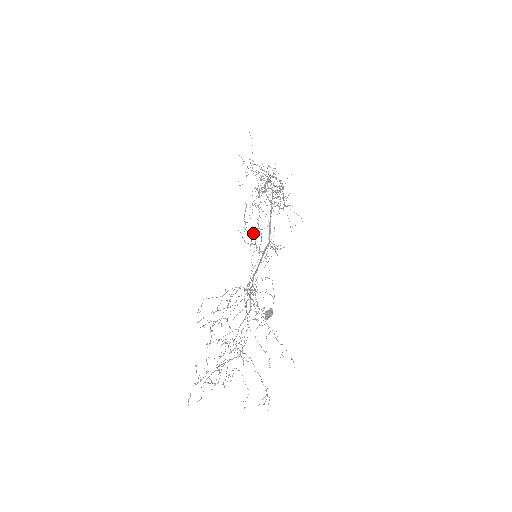
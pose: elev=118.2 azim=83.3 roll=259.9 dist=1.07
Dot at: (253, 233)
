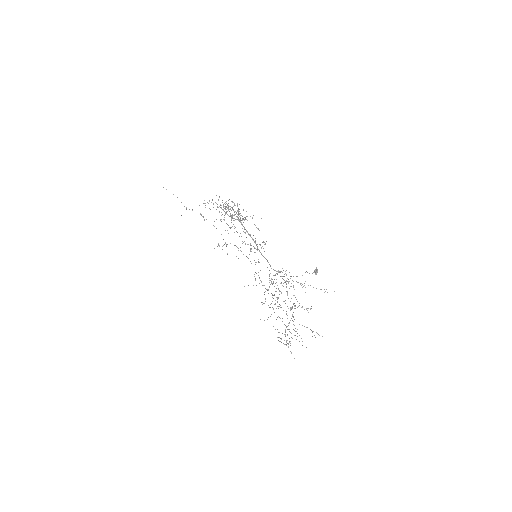
Dot at: occluded
